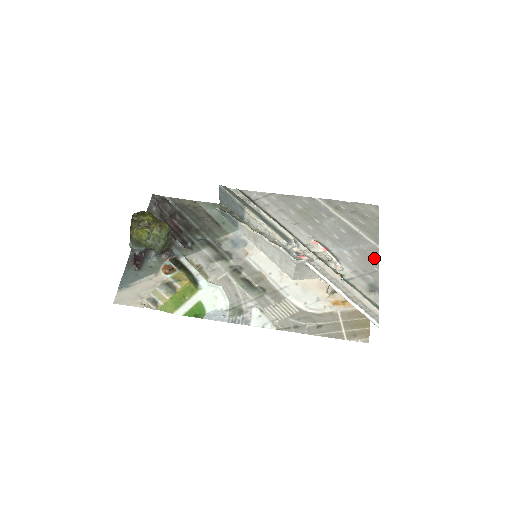
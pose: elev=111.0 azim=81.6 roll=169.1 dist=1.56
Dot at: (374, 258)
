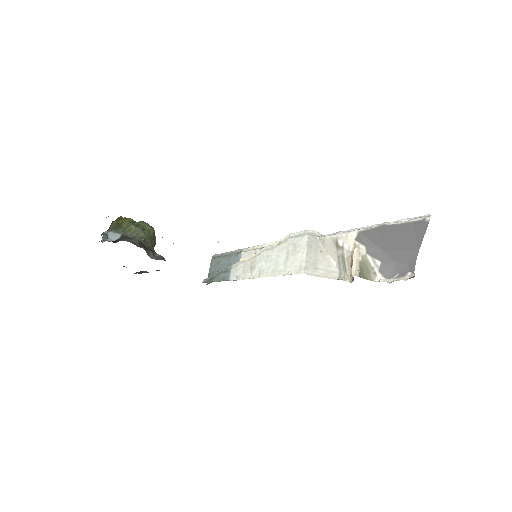
Dot at: occluded
